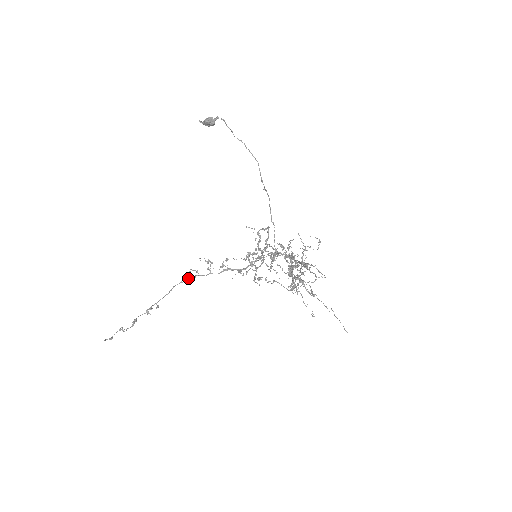
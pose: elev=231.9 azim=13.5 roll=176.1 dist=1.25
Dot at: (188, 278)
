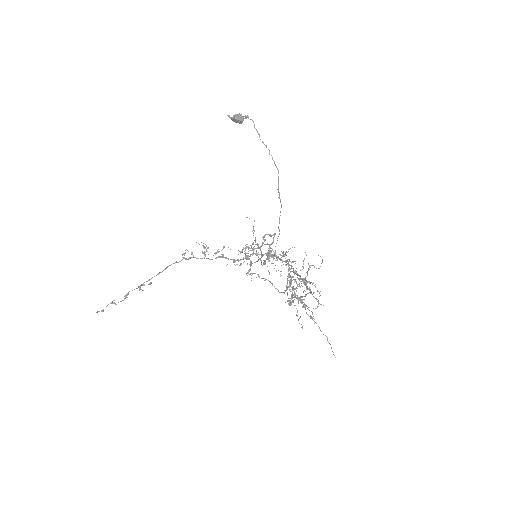
Dot at: occluded
